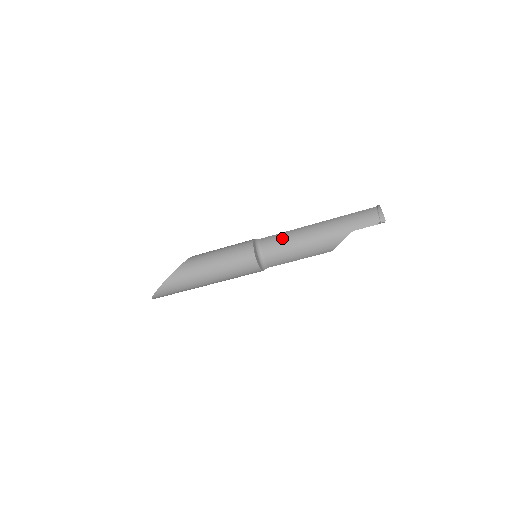
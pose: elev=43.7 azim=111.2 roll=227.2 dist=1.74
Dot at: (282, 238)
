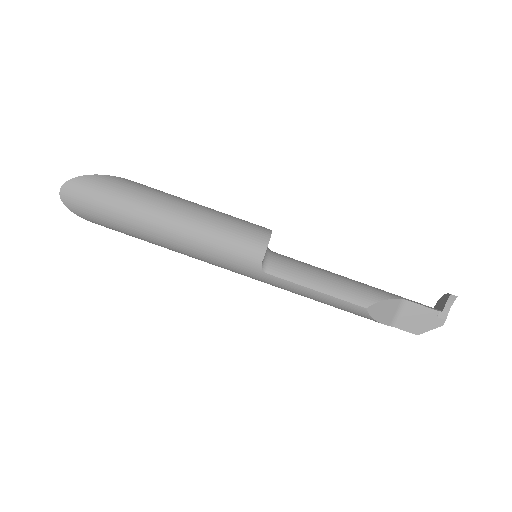
Dot at: occluded
